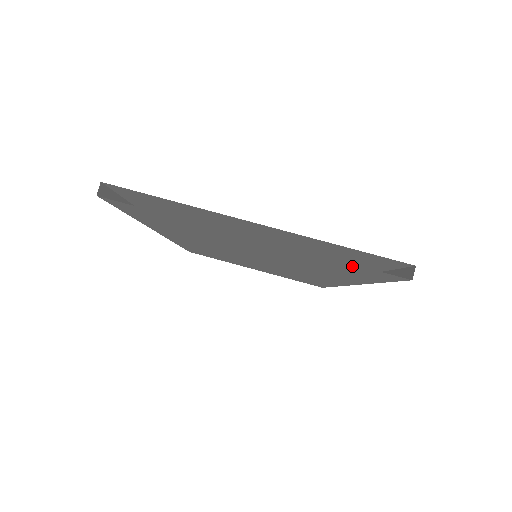
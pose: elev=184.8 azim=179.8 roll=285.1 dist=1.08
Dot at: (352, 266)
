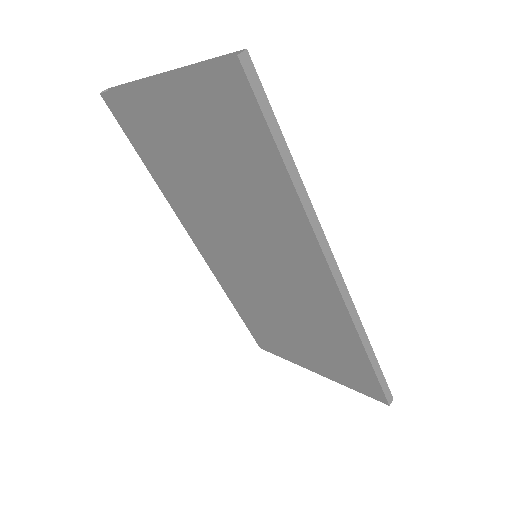
Dot at: (211, 81)
